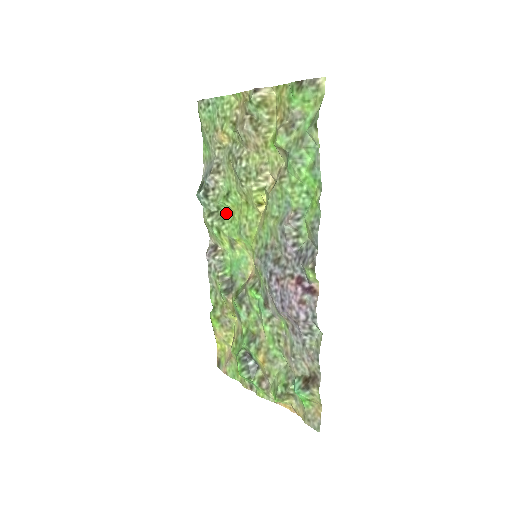
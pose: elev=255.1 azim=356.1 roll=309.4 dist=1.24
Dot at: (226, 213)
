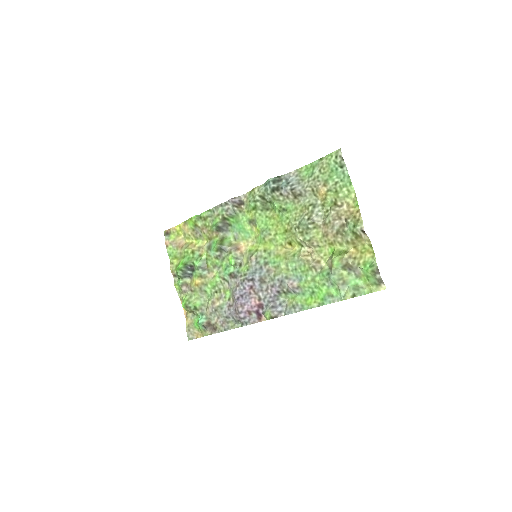
Dot at: (270, 208)
